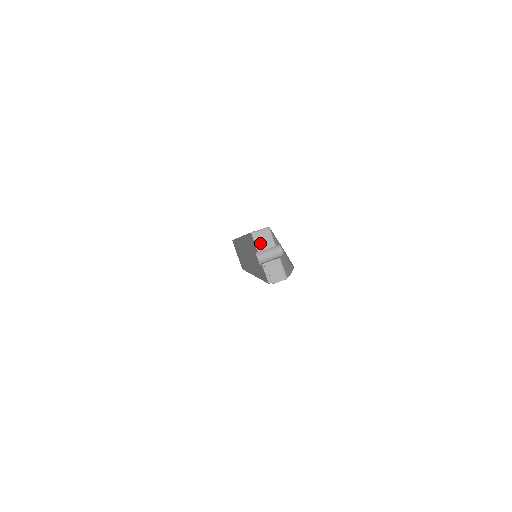
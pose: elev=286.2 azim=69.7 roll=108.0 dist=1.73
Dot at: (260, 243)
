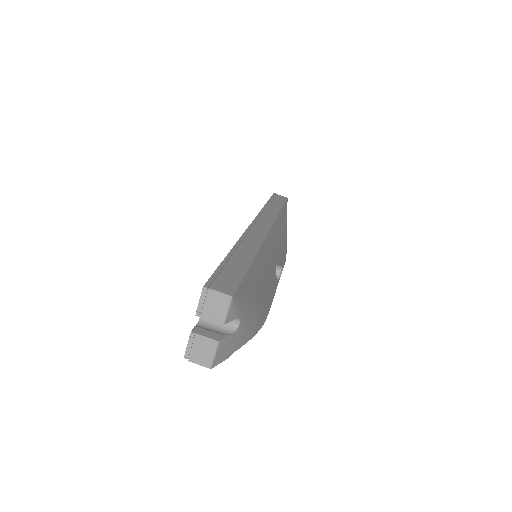
Dot at: (206, 307)
